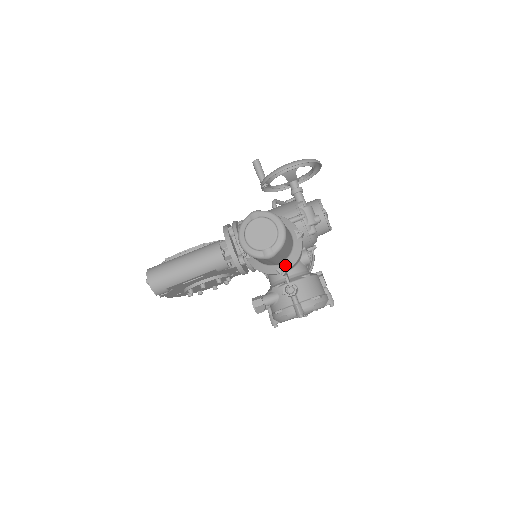
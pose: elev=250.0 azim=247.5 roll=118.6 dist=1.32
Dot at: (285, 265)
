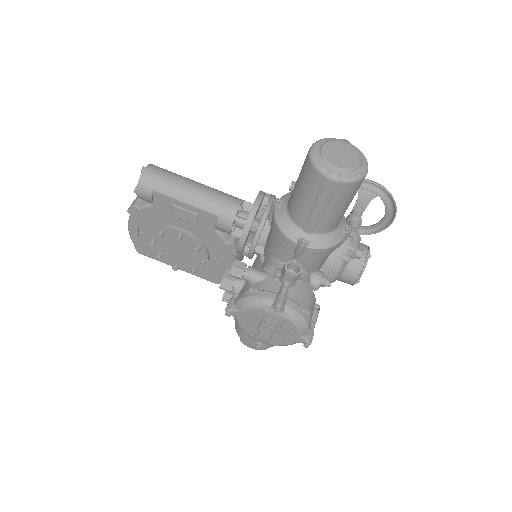
Dot at: (311, 240)
